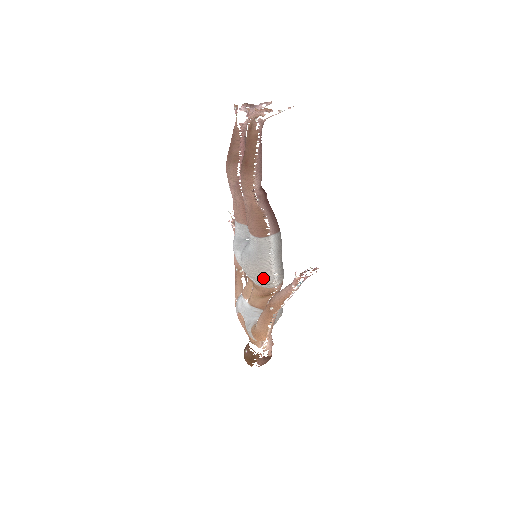
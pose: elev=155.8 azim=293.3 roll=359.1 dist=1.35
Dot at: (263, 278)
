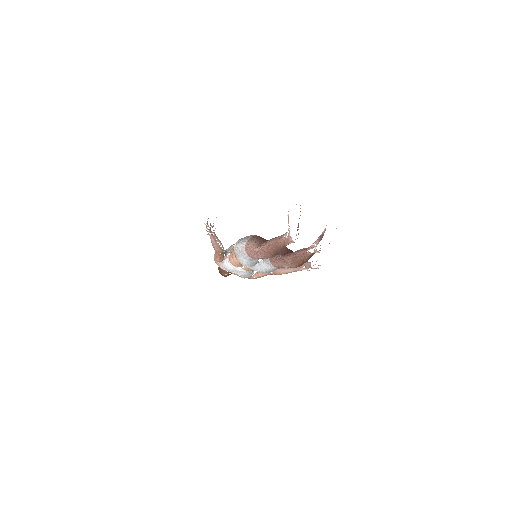
Dot at: occluded
